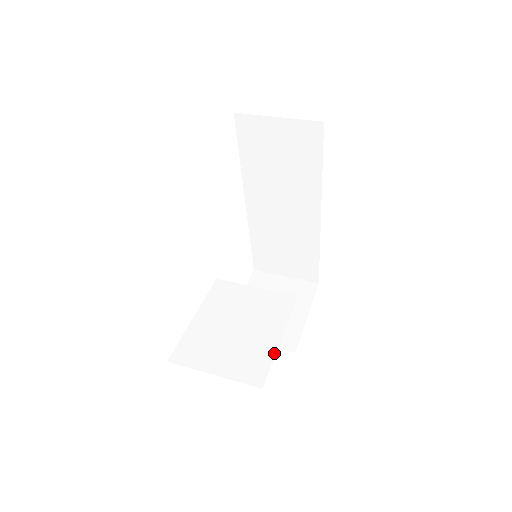
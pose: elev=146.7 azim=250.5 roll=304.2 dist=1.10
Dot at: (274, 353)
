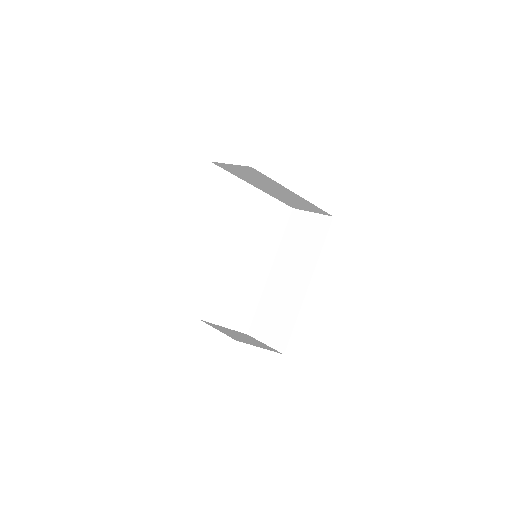
Dot at: occluded
